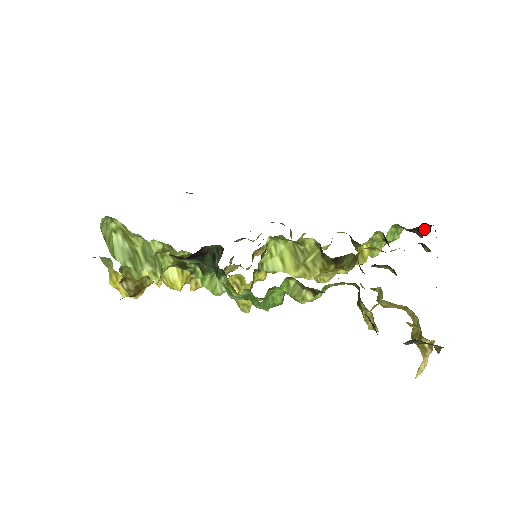
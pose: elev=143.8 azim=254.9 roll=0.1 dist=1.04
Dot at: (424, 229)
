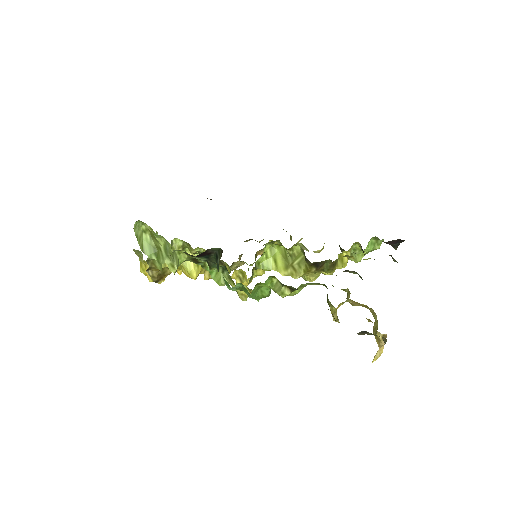
Dot at: (397, 242)
